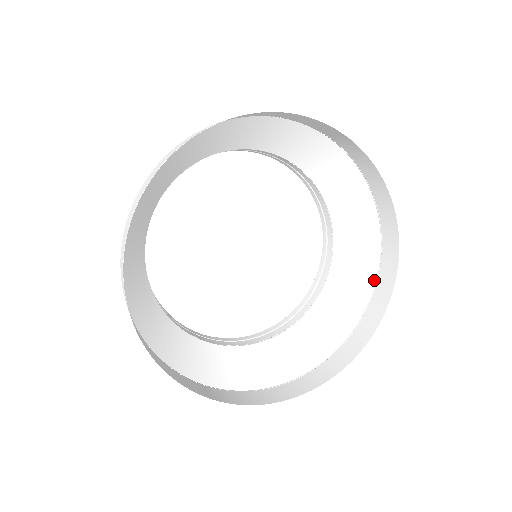
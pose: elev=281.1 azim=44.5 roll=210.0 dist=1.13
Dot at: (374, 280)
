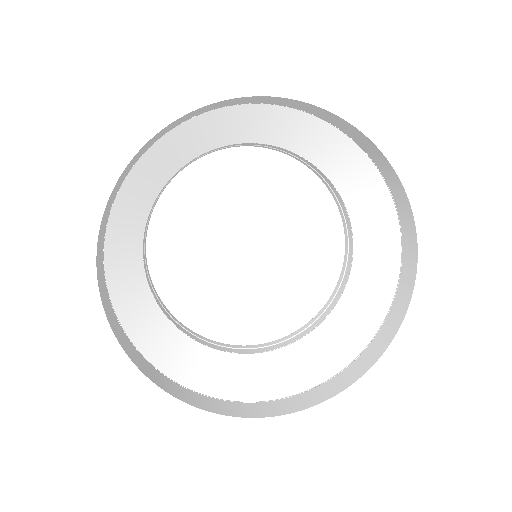
Dot at: (347, 363)
